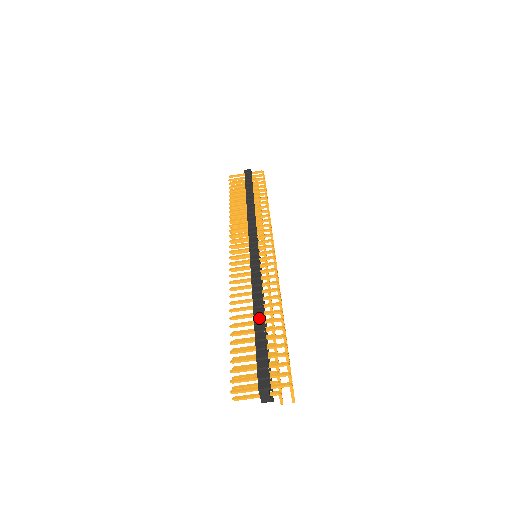
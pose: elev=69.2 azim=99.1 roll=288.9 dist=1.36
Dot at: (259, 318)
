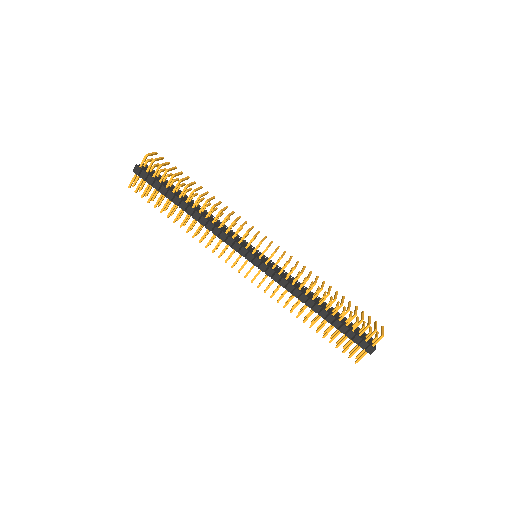
Dot at: (323, 314)
